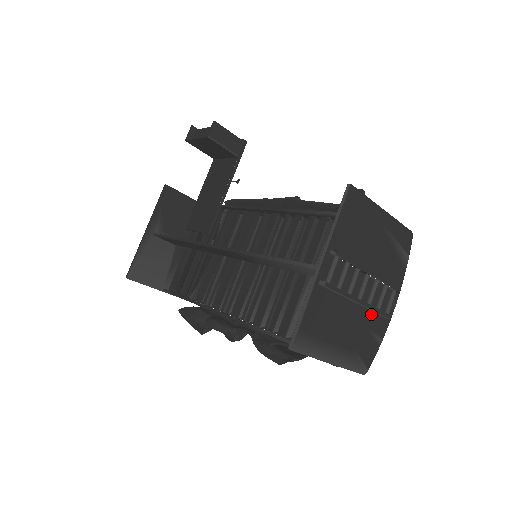
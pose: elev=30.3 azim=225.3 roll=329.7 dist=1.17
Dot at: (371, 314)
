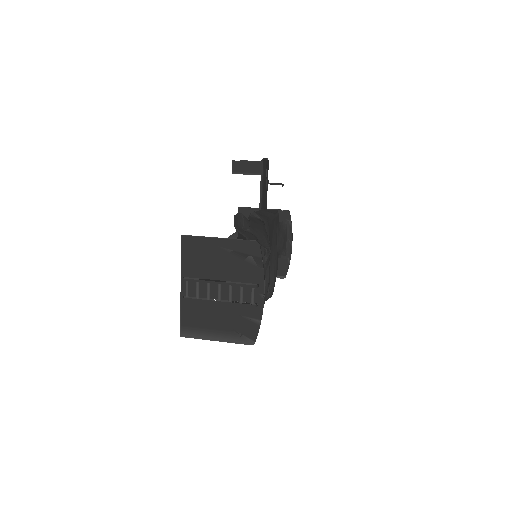
Dot at: (240, 306)
